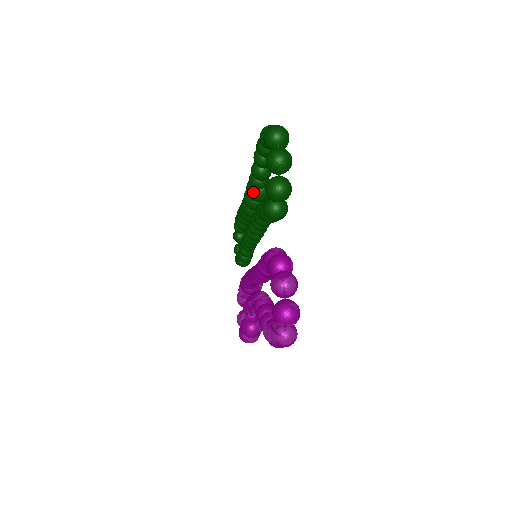
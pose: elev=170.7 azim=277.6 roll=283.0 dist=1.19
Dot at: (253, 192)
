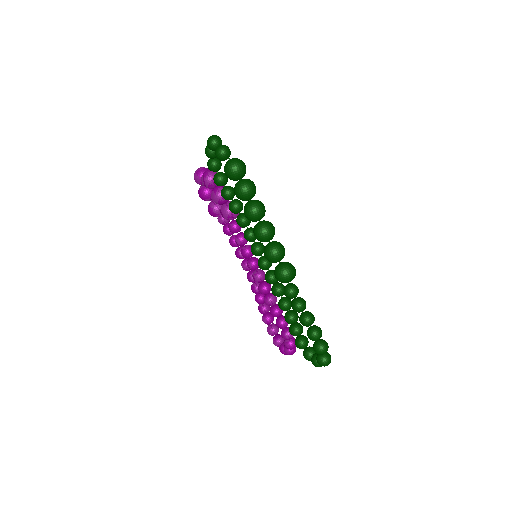
Dot at: (281, 282)
